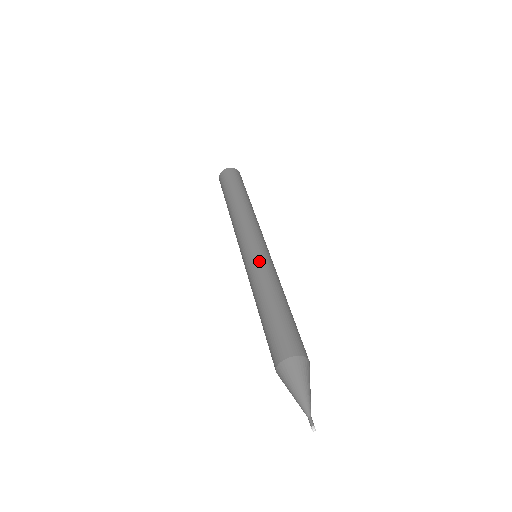
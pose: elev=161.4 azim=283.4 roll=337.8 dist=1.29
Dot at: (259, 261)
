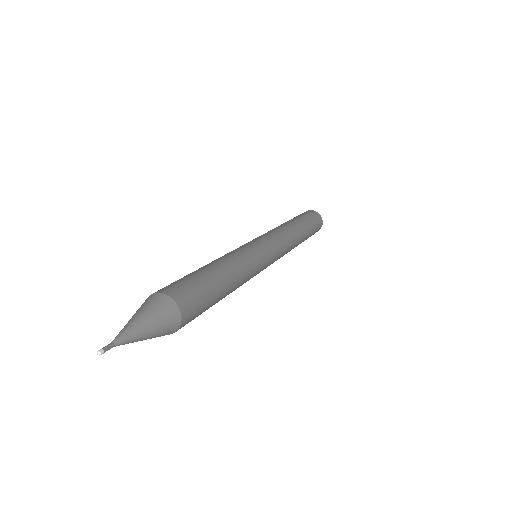
Dot at: (235, 249)
